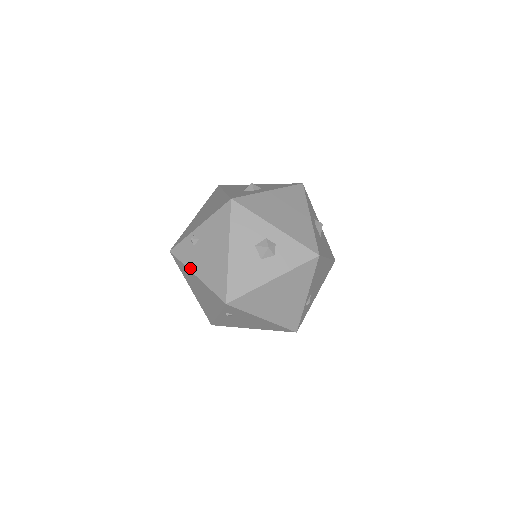
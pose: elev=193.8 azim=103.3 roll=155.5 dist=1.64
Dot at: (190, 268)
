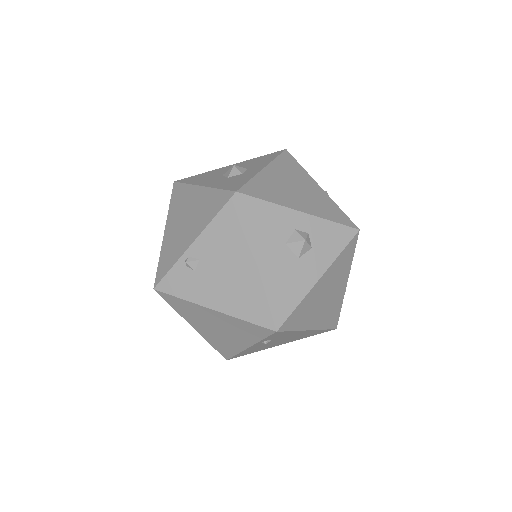
Dot at: (198, 302)
